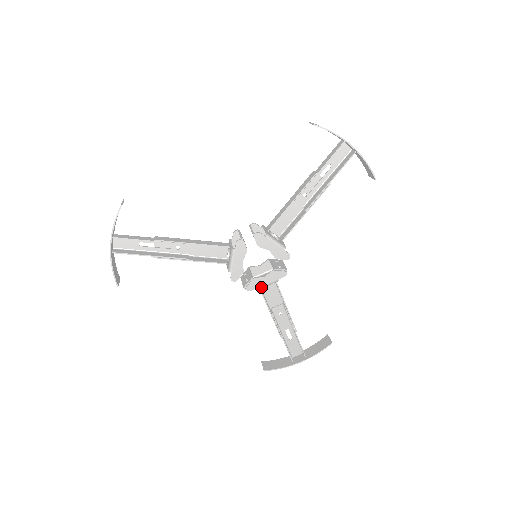
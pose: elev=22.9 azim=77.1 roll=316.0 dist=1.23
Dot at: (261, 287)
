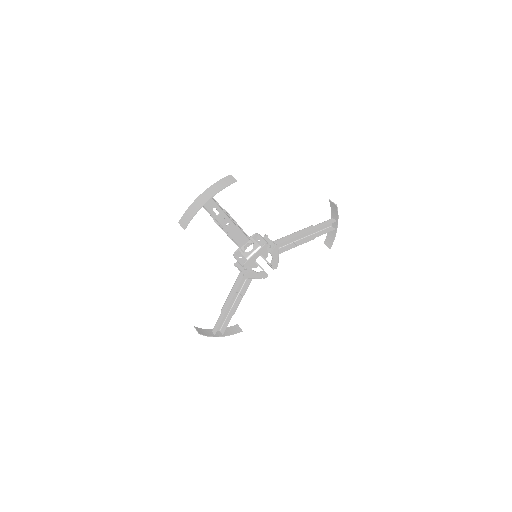
Dot at: (251, 278)
